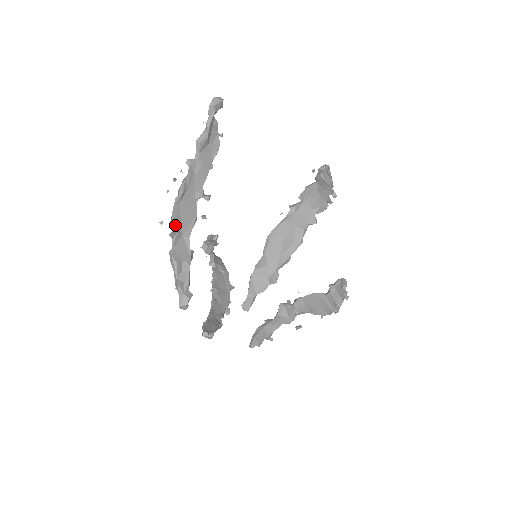
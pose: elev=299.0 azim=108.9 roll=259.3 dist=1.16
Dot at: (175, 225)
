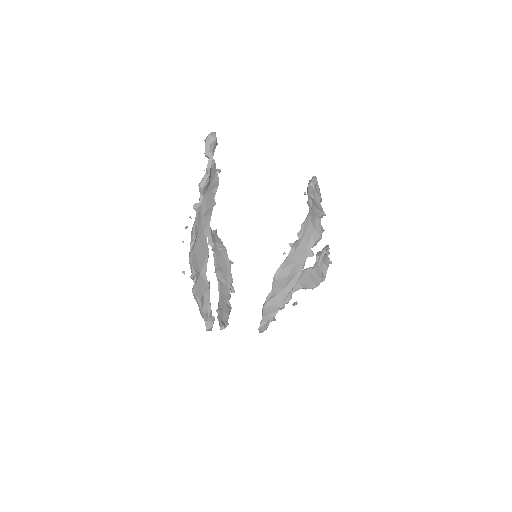
Dot at: (194, 269)
